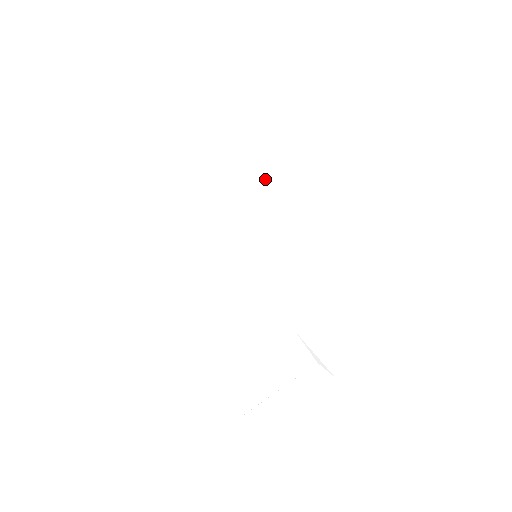
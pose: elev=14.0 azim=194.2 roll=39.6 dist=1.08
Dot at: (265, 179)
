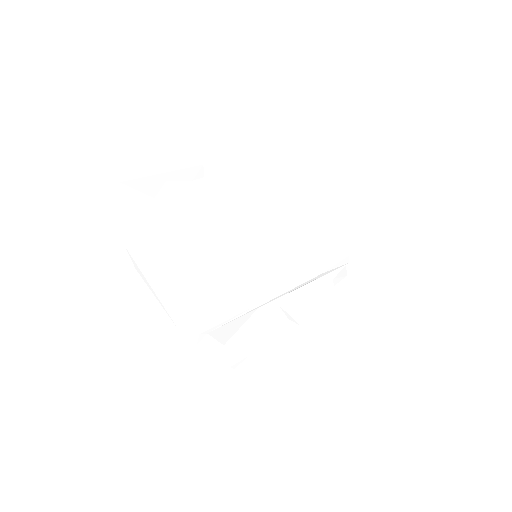
Dot at: (268, 187)
